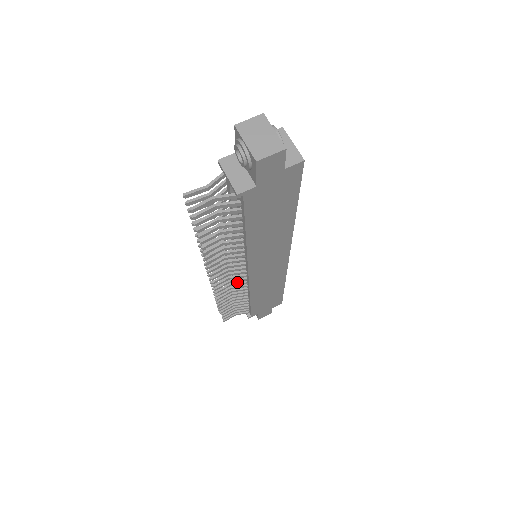
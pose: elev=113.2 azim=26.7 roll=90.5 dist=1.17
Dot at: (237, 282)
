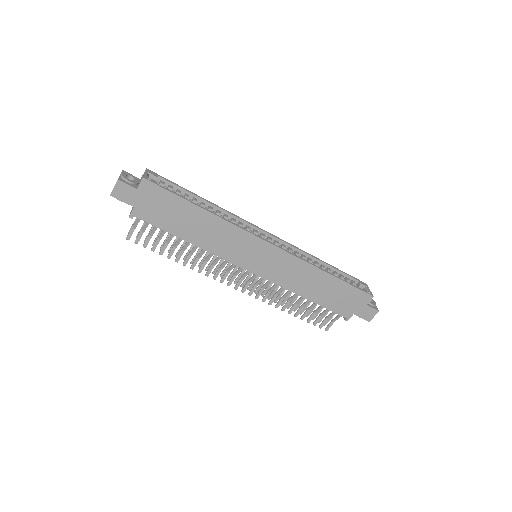
Dot at: (265, 283)
